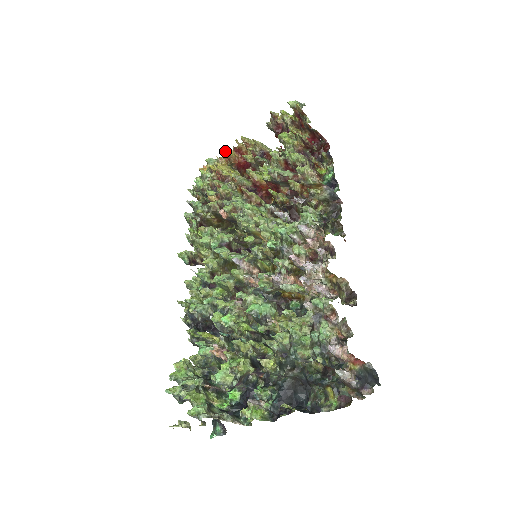
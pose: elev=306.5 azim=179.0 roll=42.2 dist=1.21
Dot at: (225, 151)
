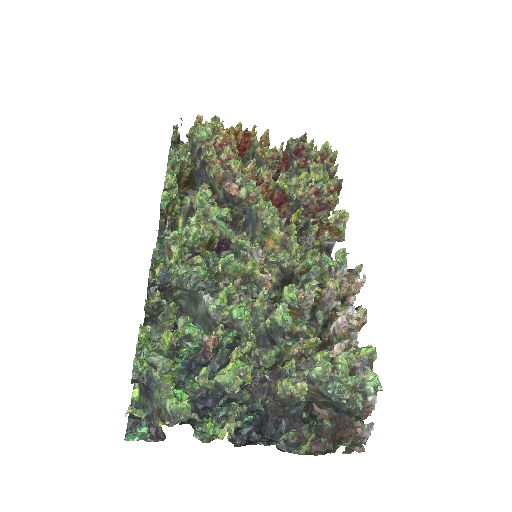
Dot at: (240, 125)
